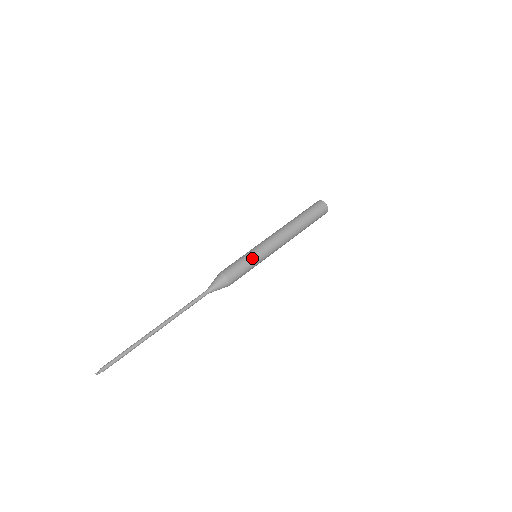
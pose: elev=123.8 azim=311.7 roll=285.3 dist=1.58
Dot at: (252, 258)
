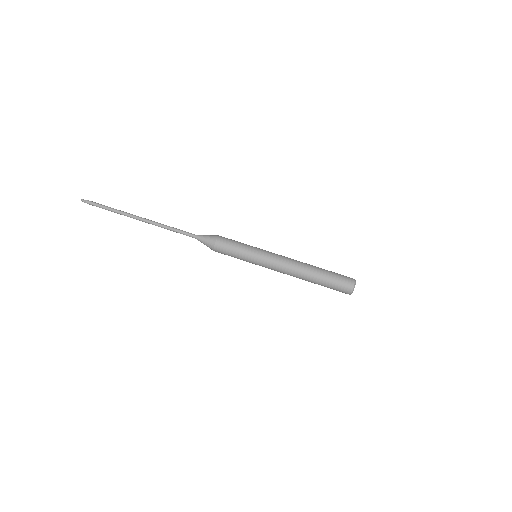
Dot at: (247, 255)
